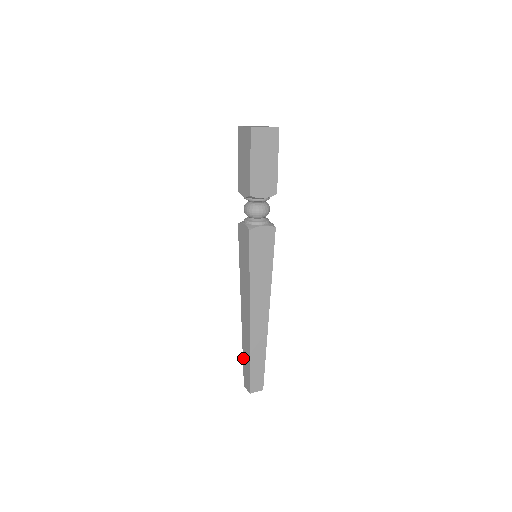
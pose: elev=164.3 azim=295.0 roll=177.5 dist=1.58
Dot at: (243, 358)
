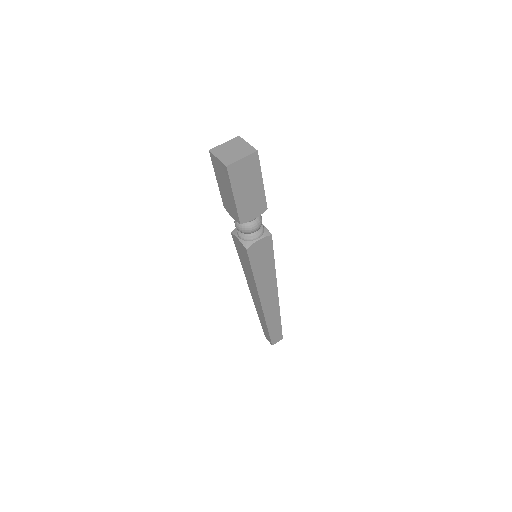
Dot at: (260, 322)
